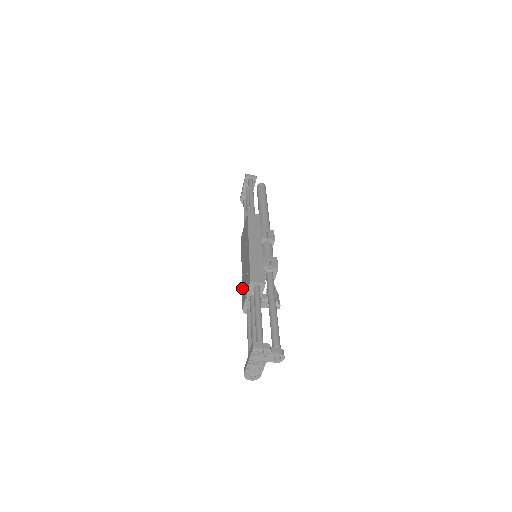
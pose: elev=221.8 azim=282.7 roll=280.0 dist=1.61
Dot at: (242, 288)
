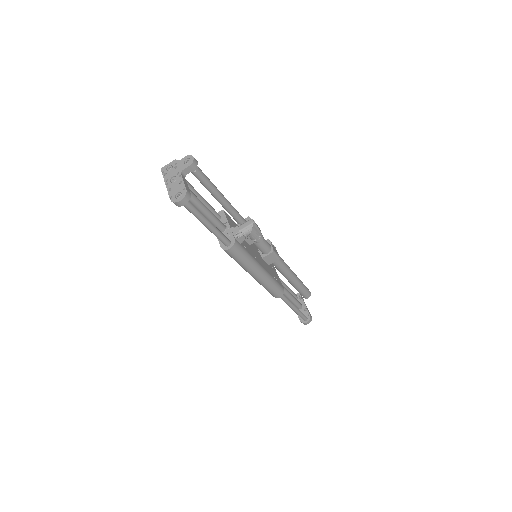
Dot at: occluded
